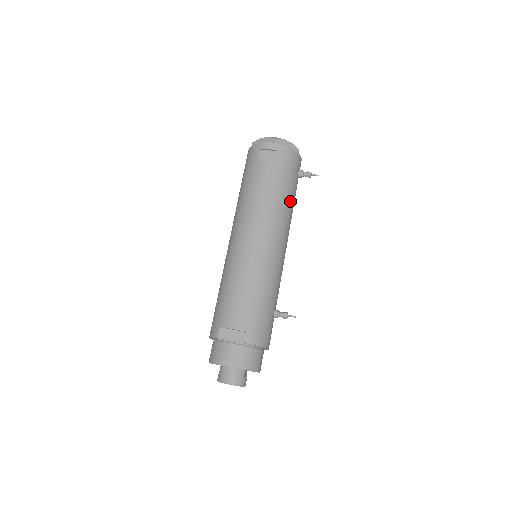
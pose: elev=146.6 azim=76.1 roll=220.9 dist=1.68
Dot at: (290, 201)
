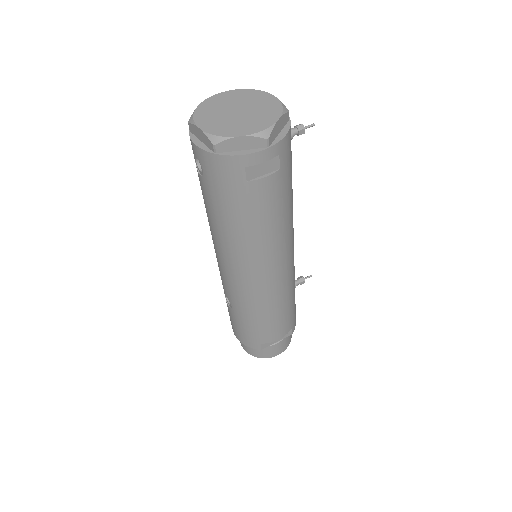
Dot at: occluded
